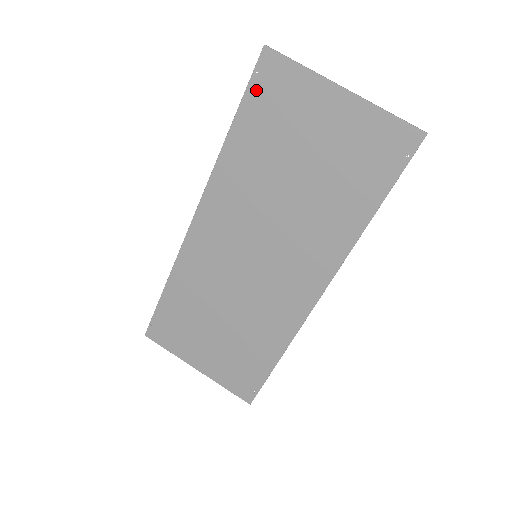
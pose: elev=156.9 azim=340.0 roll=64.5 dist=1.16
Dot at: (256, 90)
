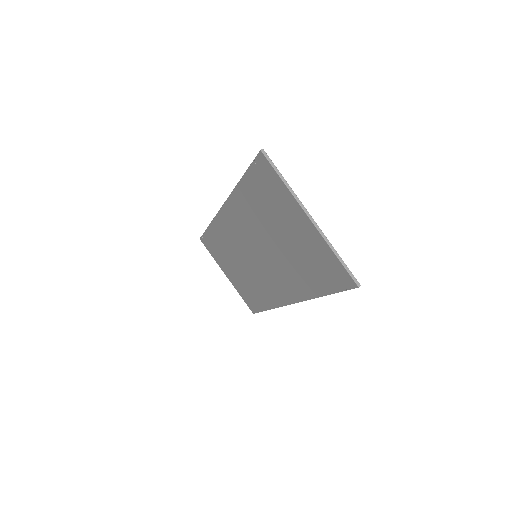
Dot at: (255, 172)
